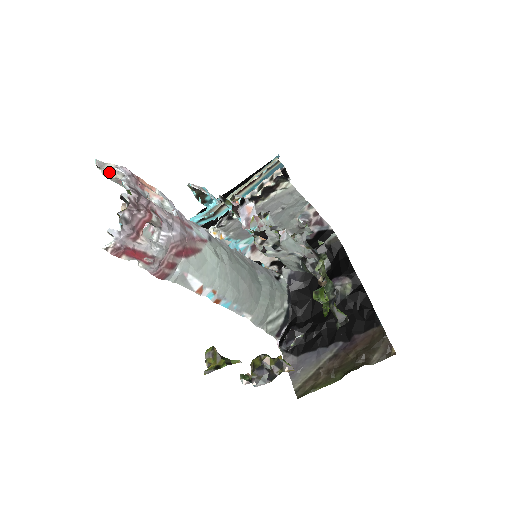
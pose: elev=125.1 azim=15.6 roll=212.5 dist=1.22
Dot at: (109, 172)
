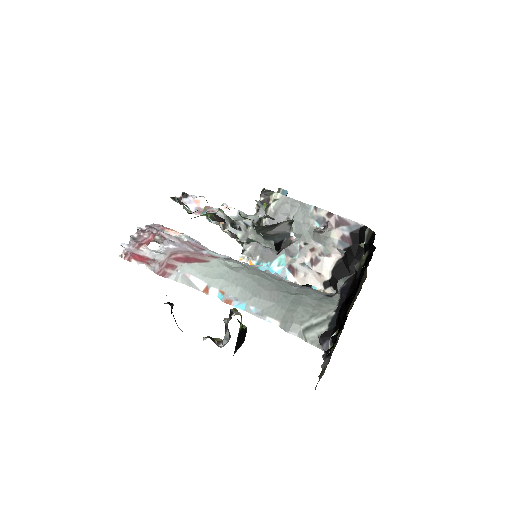
Dot at: occluded
